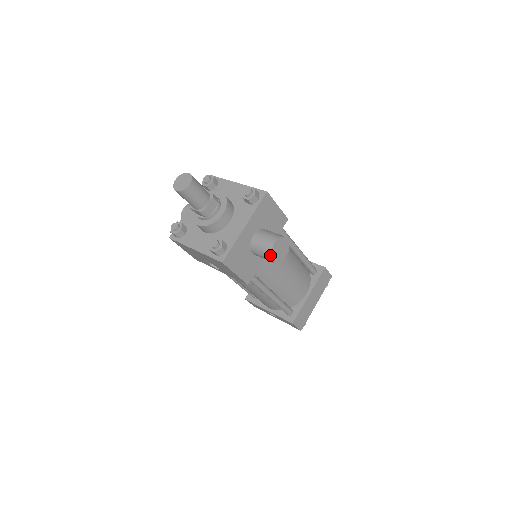
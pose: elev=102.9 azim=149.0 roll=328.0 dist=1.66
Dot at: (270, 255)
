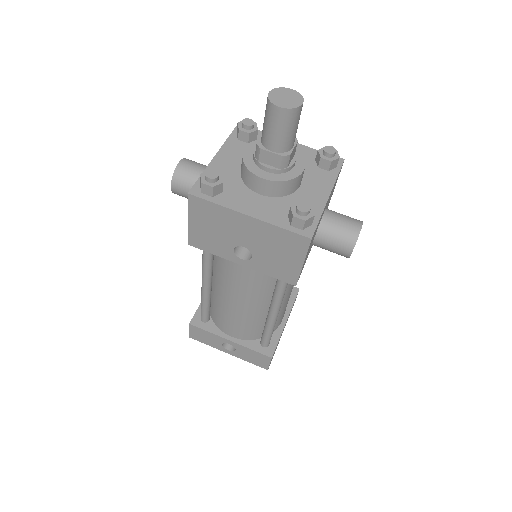
Dot at: (354, 242)
